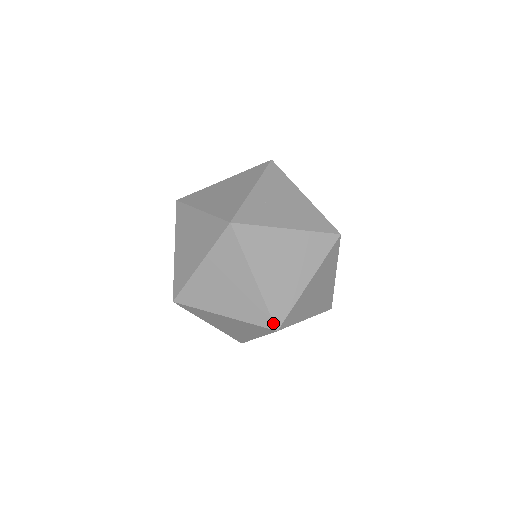
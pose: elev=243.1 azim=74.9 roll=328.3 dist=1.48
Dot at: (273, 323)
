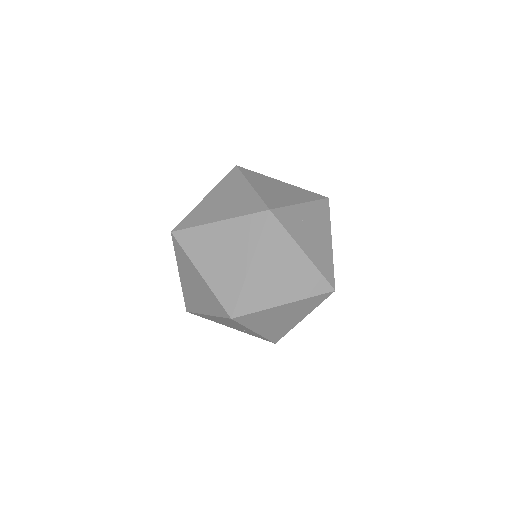
Dot at: (233, 310)
